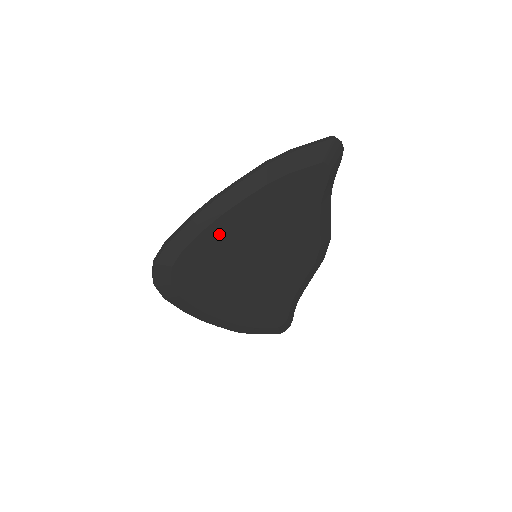
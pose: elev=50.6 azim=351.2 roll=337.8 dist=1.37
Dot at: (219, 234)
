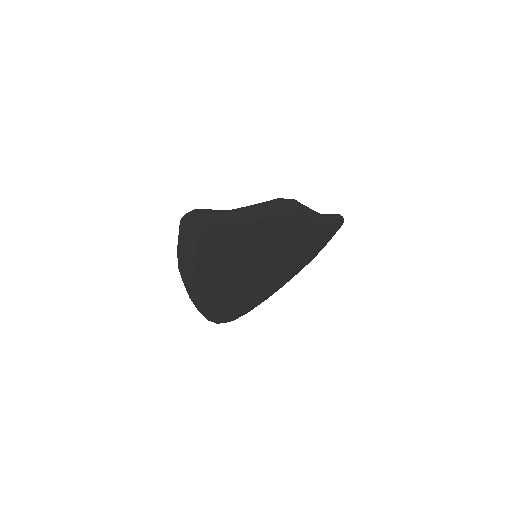
Dot at: (218, 295)
